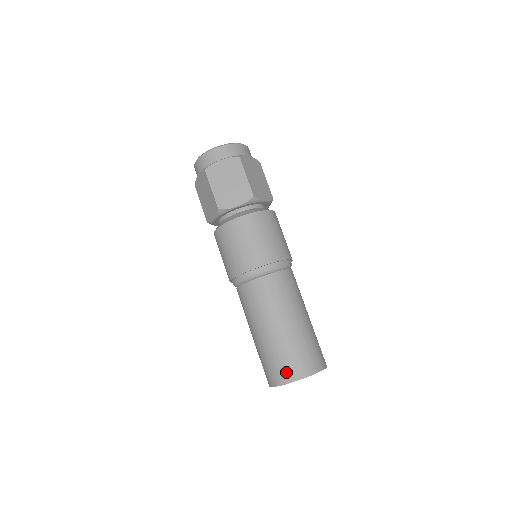
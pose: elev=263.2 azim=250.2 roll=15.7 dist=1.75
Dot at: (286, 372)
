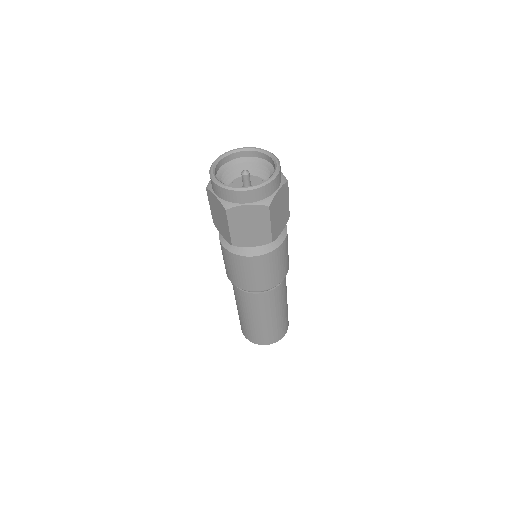
Dot at: (258, 340)
